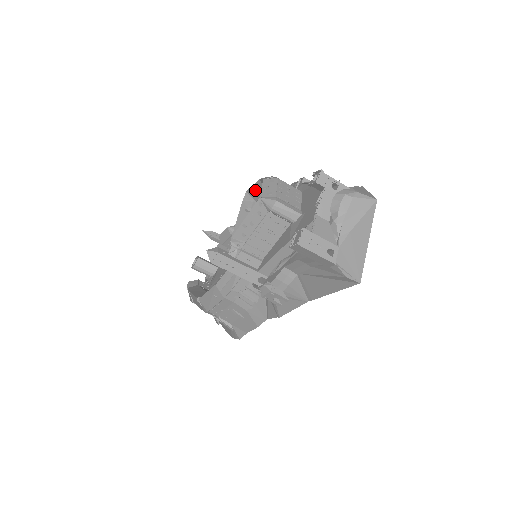
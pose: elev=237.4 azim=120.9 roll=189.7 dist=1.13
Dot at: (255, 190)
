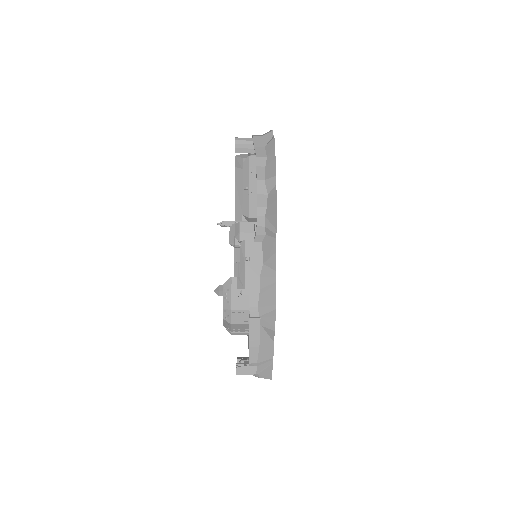
Dot at: (226, 298)
